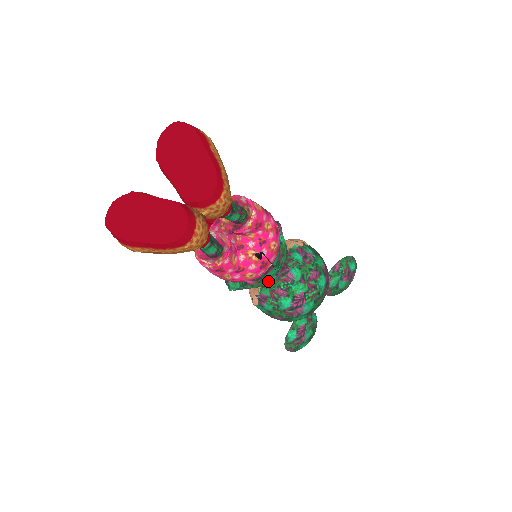
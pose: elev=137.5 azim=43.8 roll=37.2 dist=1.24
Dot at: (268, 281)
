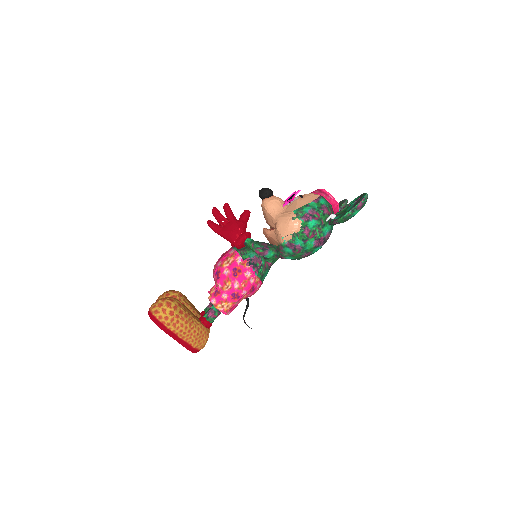
Dot at: occluded
